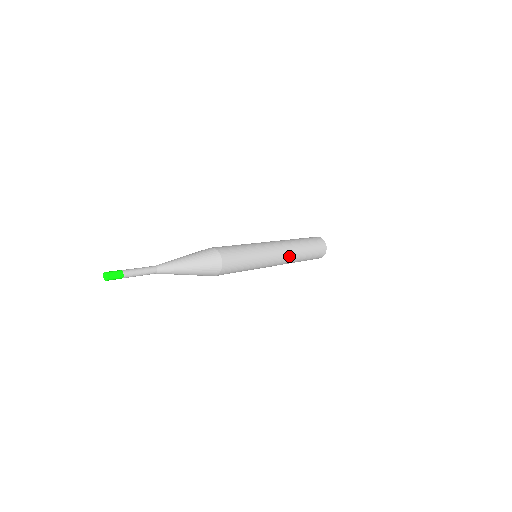
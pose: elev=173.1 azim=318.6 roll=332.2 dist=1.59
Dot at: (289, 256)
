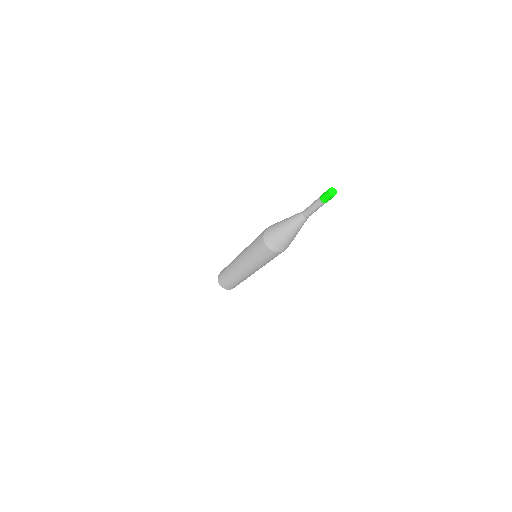
Dot at: occluded
